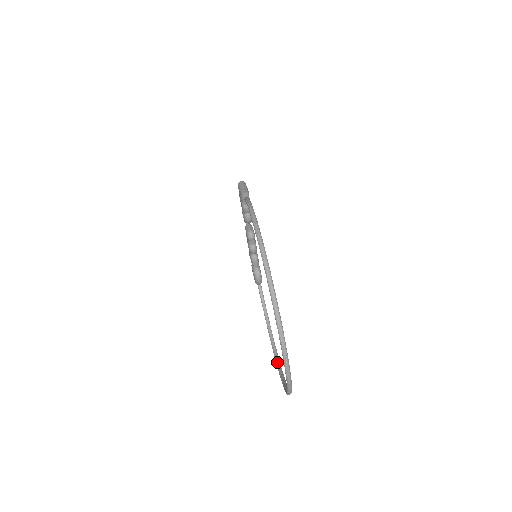
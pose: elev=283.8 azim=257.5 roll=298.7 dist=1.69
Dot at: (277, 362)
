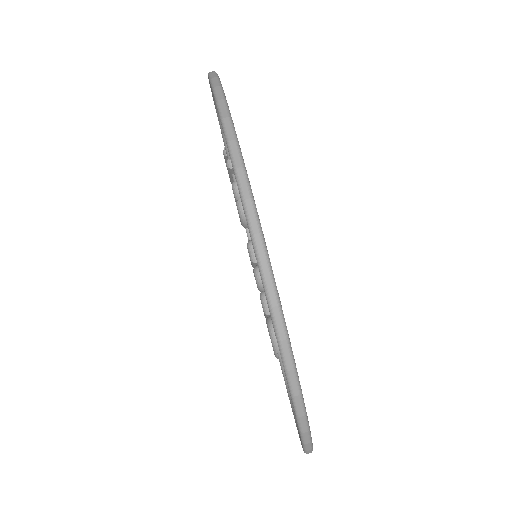
Dot at: occluded
